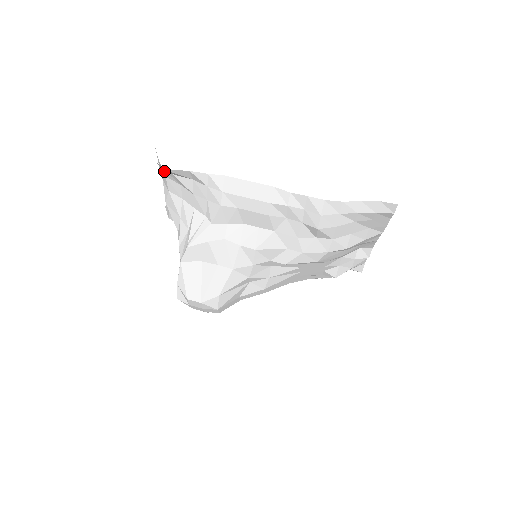
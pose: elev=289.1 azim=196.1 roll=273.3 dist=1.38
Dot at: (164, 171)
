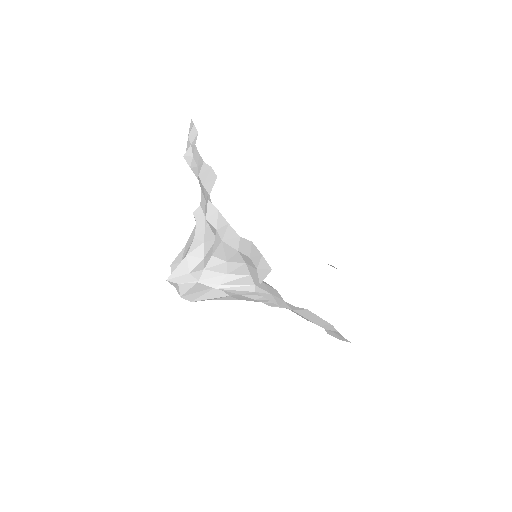
Dot at: (256, 266)
